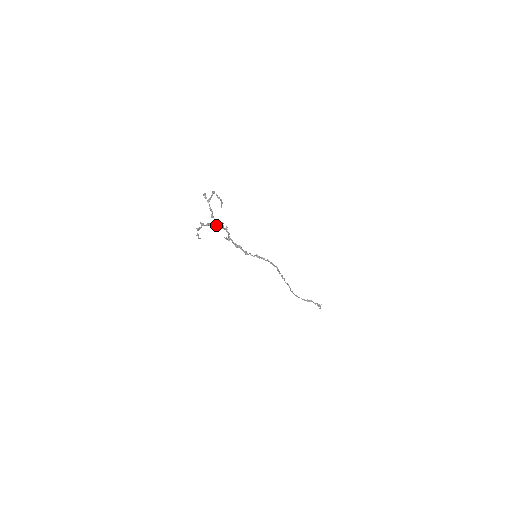
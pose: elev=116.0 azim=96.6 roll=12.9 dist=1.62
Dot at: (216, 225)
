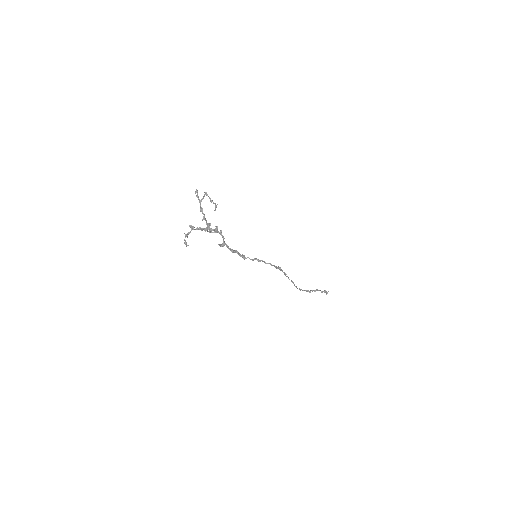
Dot at: (208, 229)
